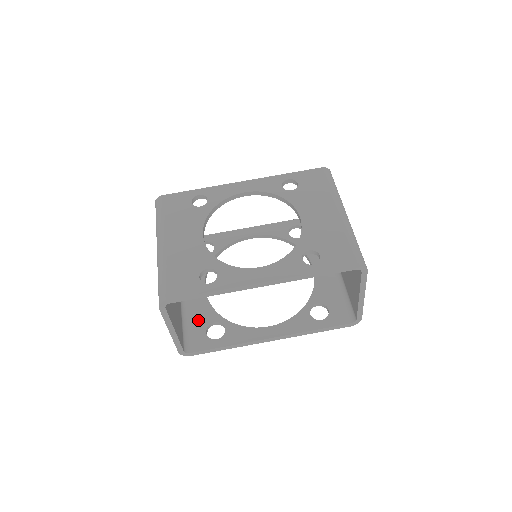
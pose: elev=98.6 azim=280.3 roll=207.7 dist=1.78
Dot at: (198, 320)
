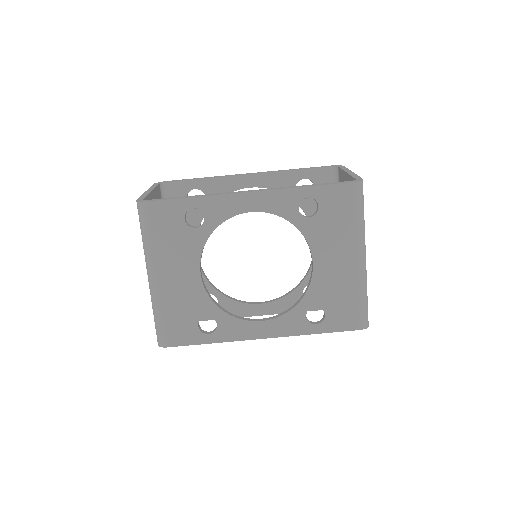
Dot at: occluded
